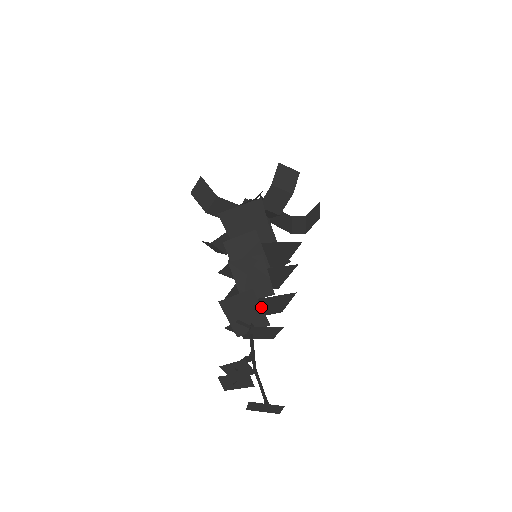
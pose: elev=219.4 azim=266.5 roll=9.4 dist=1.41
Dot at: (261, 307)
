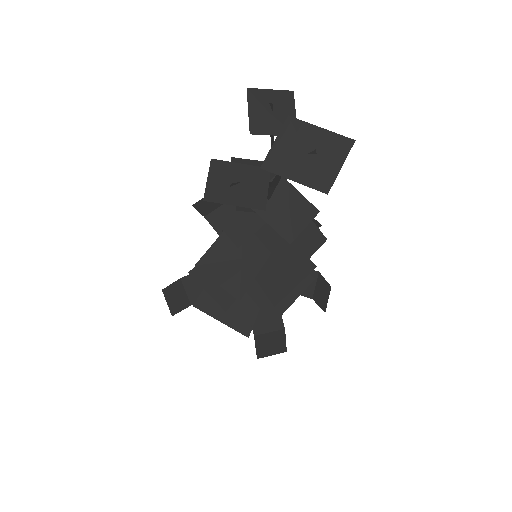
Dot at: occluded
